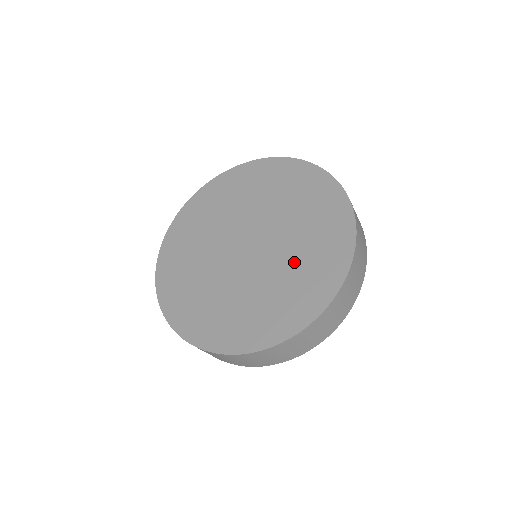
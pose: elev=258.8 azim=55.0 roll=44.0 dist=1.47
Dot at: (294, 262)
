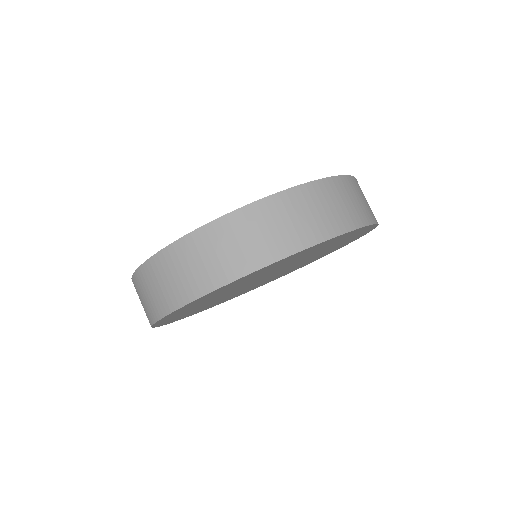
Dot at: occluded
